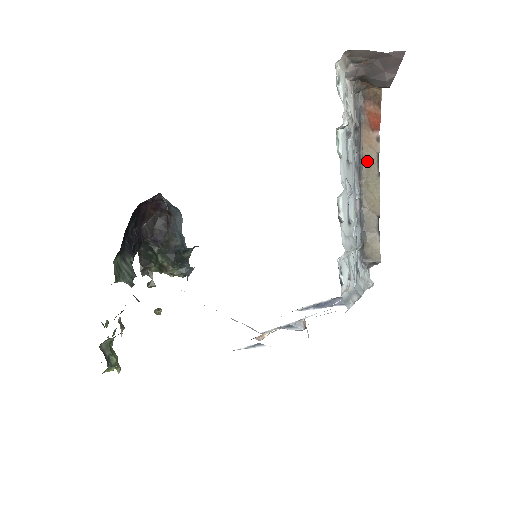
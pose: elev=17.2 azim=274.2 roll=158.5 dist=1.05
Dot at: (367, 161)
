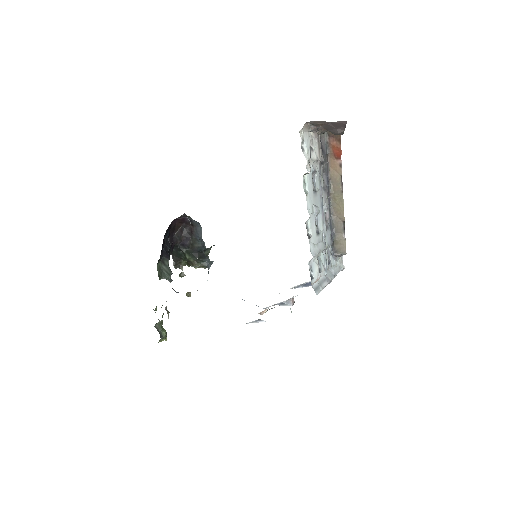
Dot at: (334, 181)
